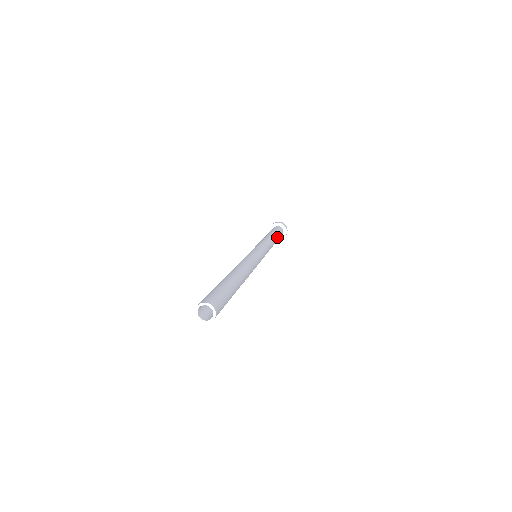
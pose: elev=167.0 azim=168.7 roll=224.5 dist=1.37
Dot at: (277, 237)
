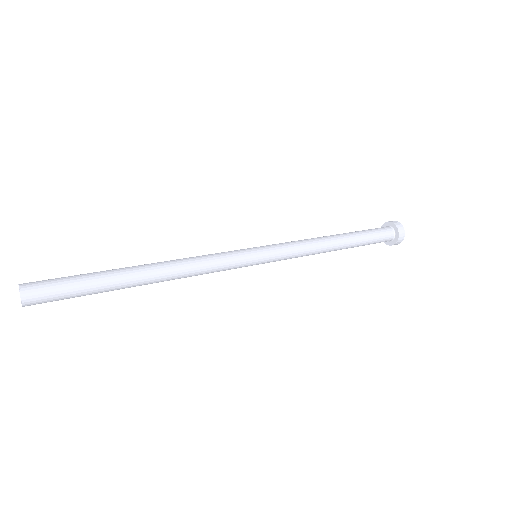
Dot at: (355, 239)
